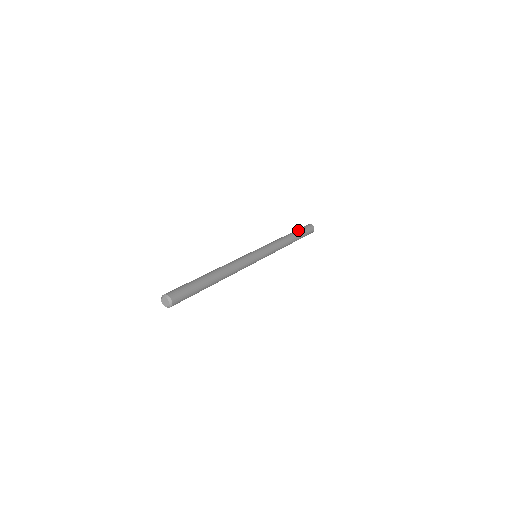
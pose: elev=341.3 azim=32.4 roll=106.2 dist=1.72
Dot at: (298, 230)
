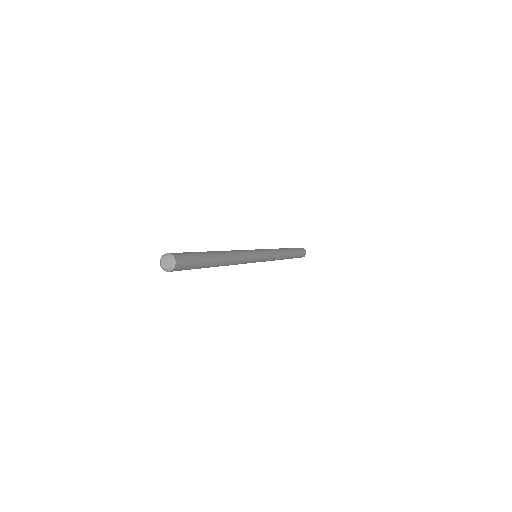
Dot at: occluded
